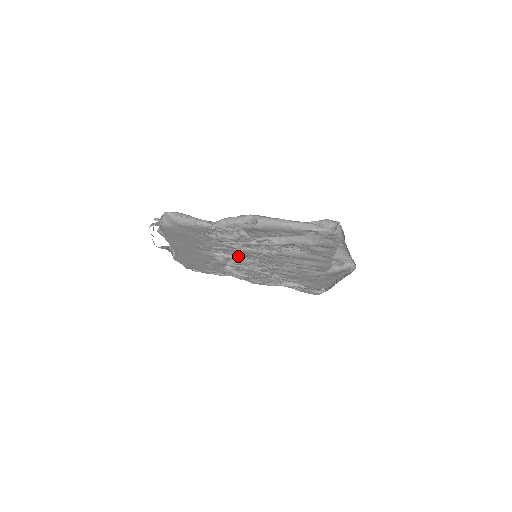
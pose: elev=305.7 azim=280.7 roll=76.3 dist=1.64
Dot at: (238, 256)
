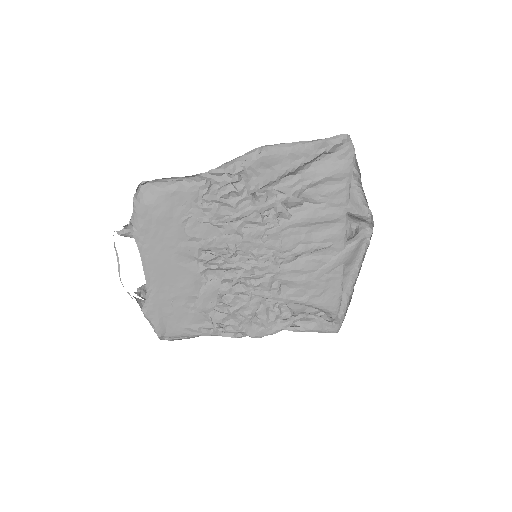
Dot at: (234, 260)
